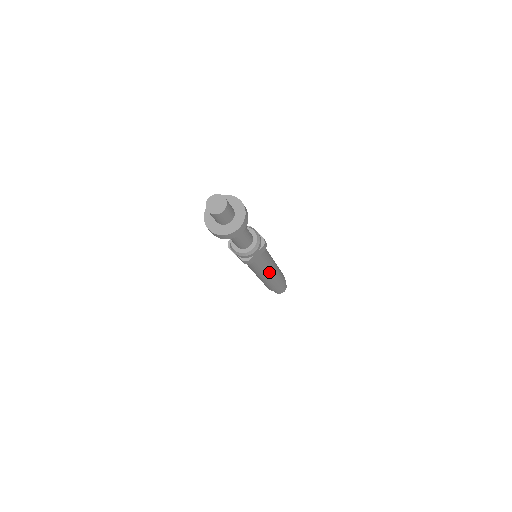
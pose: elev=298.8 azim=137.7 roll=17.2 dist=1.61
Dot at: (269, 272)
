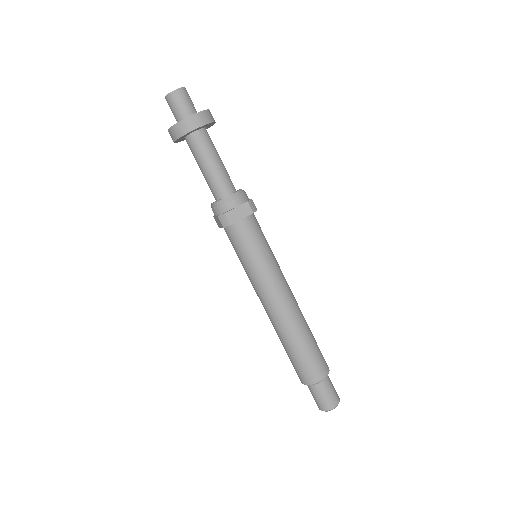
Dot at: (276, 292)
